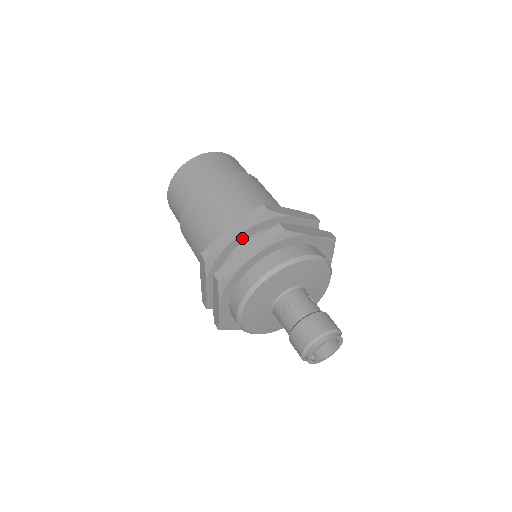
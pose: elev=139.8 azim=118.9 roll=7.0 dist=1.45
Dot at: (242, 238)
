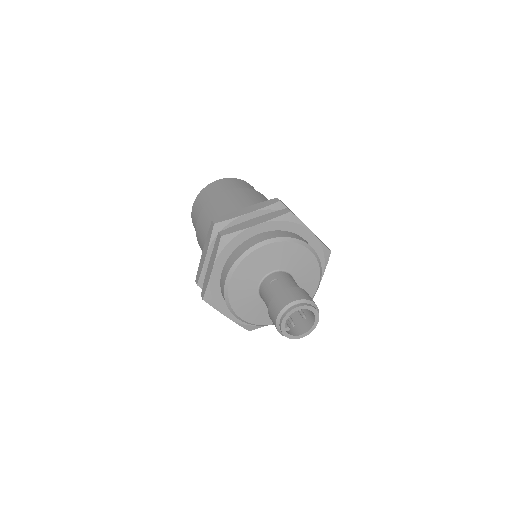
Dot at: (252, 217)
